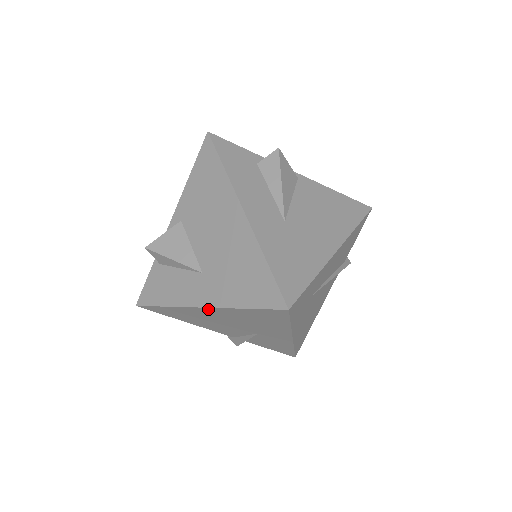
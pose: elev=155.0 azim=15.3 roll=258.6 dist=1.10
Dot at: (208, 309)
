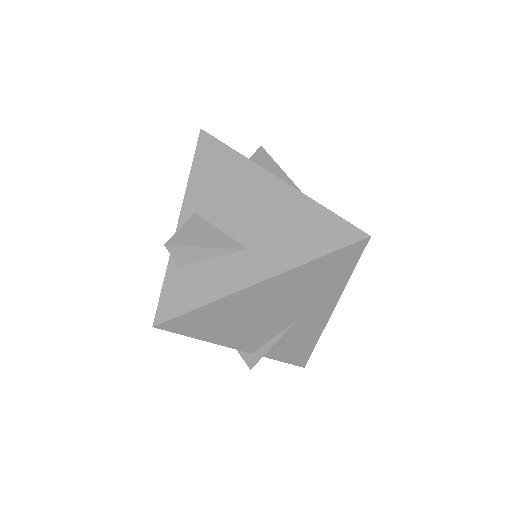
Dot at: (267, 283)
